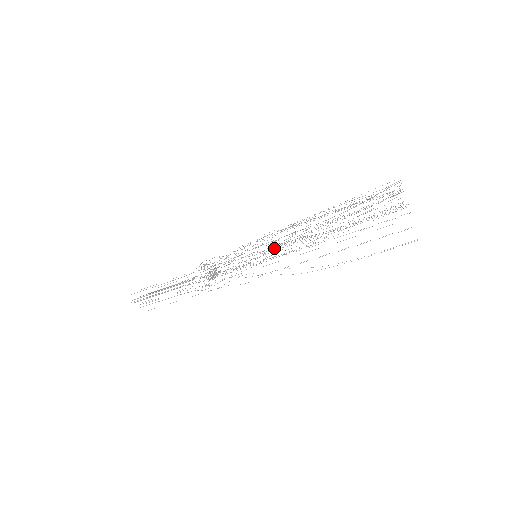
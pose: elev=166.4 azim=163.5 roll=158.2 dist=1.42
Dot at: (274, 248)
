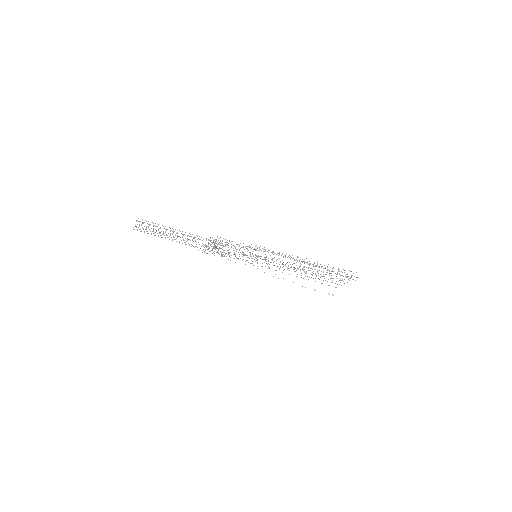
Dot at: occluded
